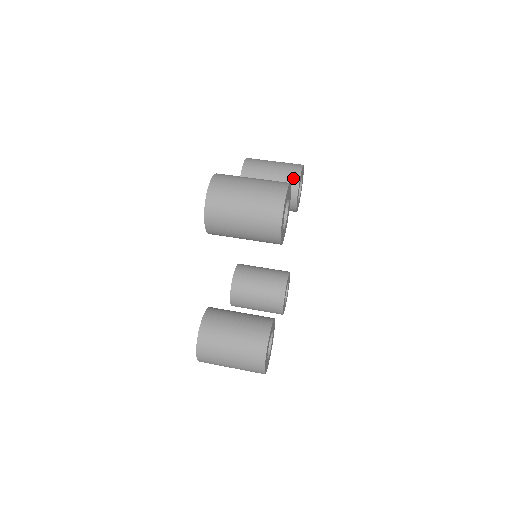
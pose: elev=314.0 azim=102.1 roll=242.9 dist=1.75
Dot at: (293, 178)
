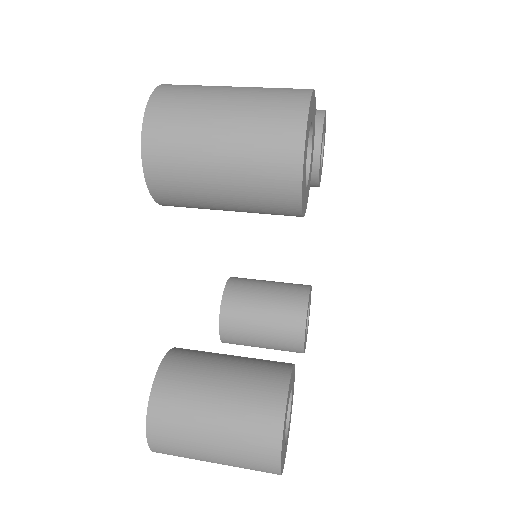
Dot at: occluded
